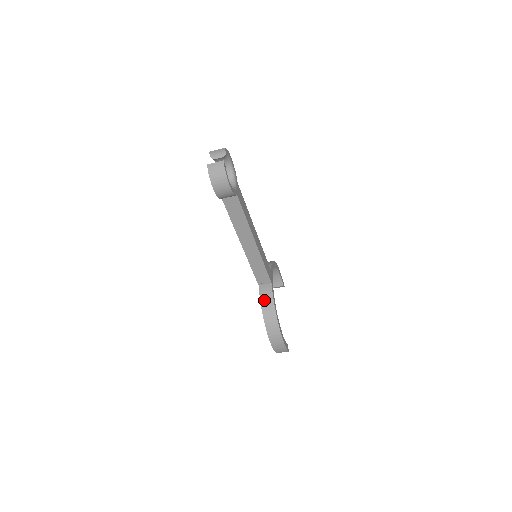
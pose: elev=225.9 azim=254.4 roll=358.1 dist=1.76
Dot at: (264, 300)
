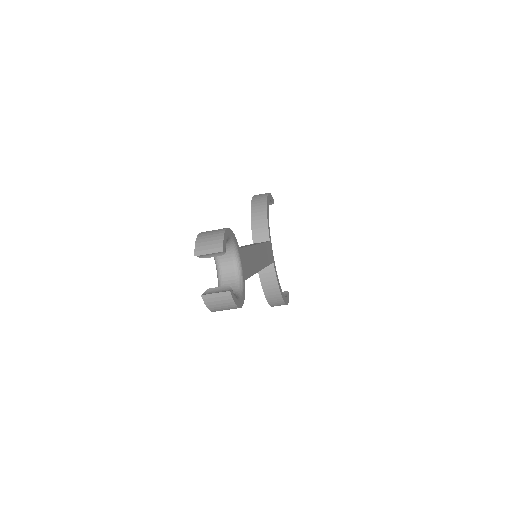
Dot at: (266, 283)
